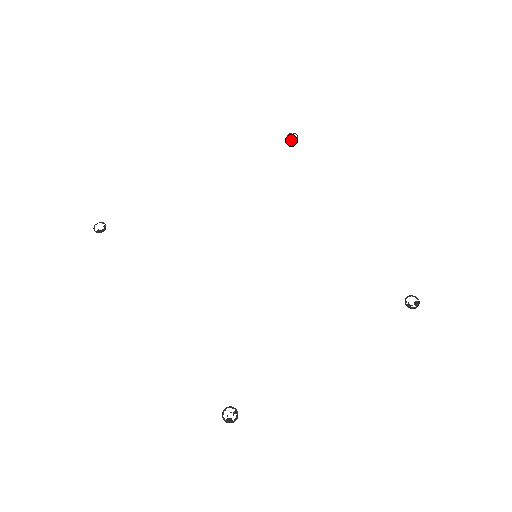
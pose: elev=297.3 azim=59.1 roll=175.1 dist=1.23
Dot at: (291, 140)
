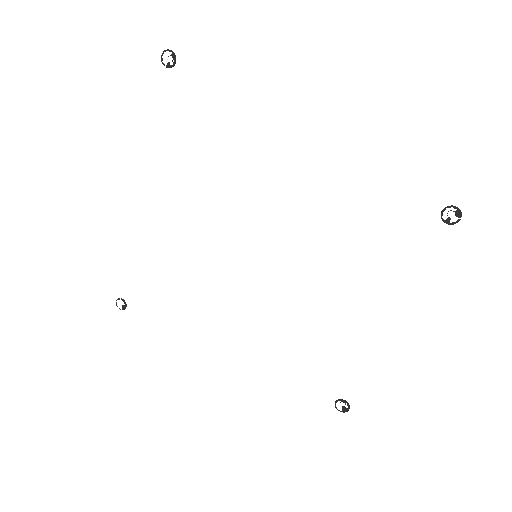
Dot at: (171, 67)
